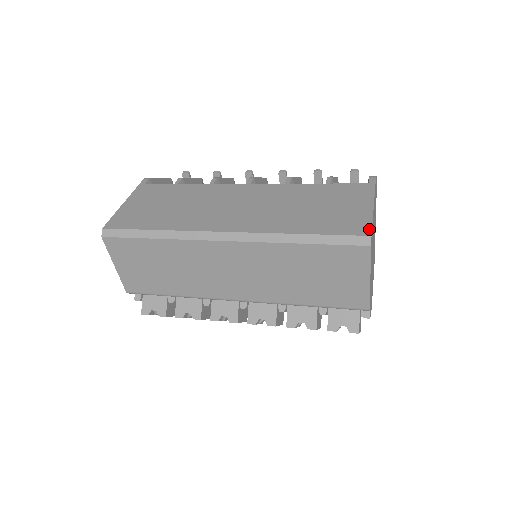
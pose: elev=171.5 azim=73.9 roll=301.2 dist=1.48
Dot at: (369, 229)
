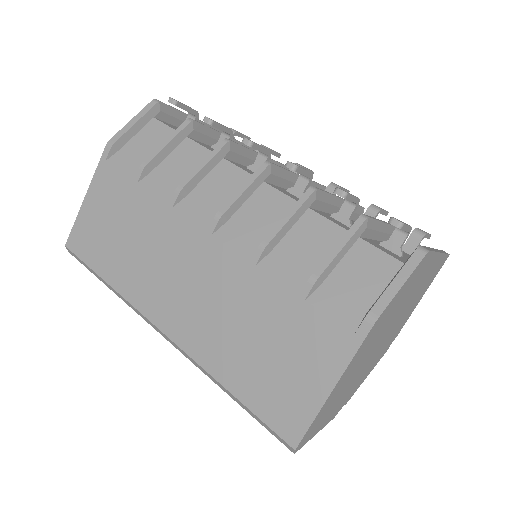
Dot at: (299, 437)
